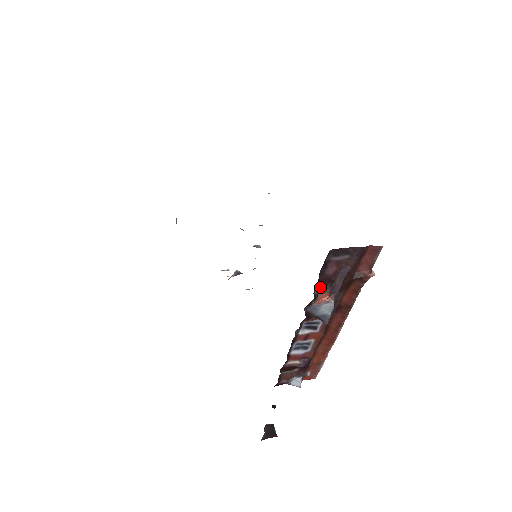
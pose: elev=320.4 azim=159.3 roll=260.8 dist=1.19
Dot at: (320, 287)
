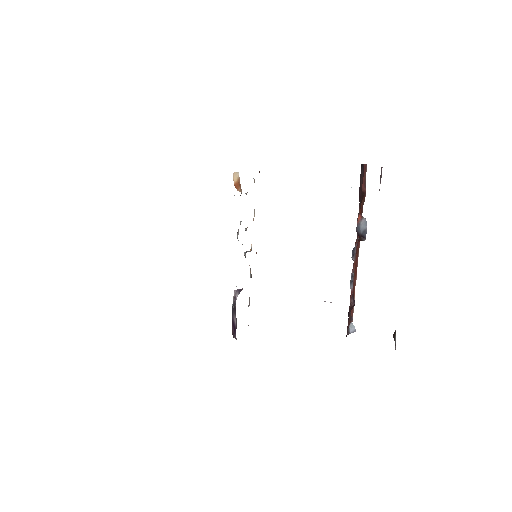
Dot at: (359, 204)
